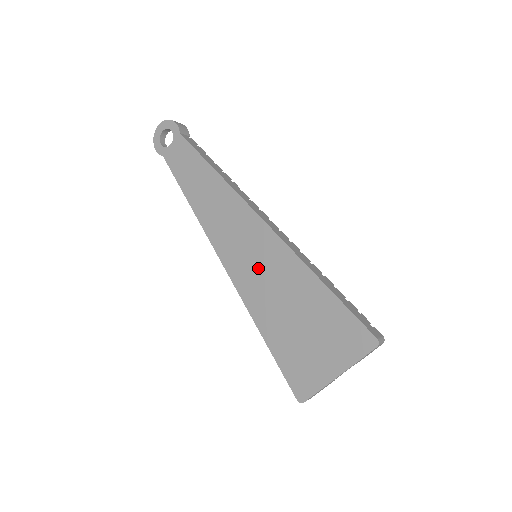
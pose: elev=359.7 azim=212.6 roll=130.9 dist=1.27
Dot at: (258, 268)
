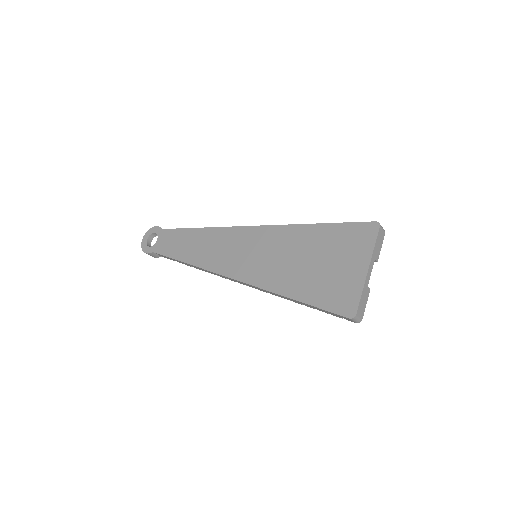
Dot at: (261, 256)
